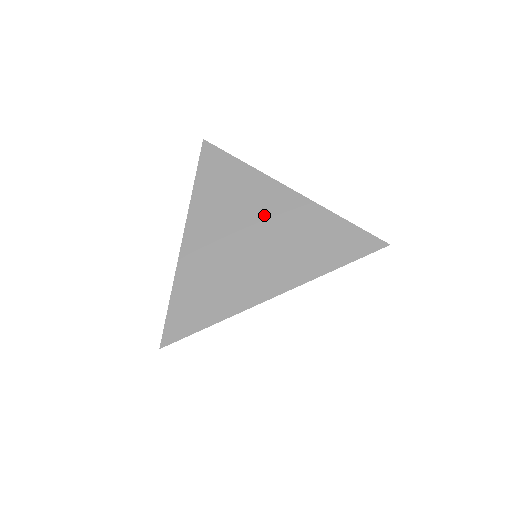
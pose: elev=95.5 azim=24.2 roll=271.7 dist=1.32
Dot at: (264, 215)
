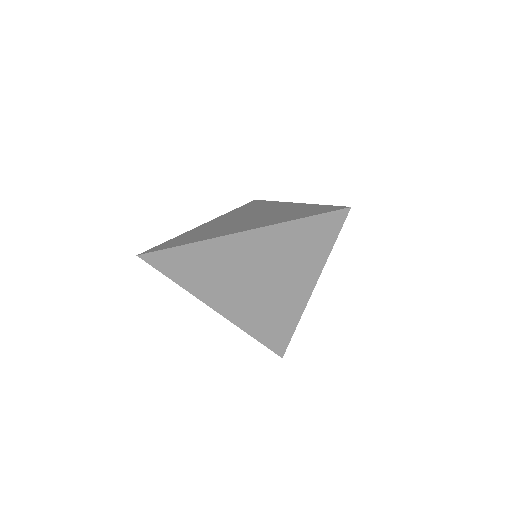
Dot at: (266, 211)
